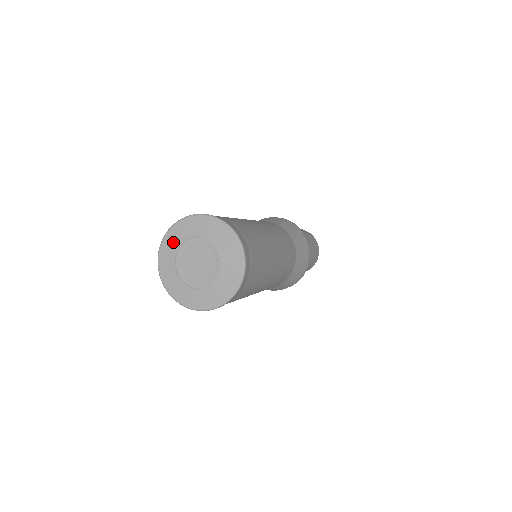
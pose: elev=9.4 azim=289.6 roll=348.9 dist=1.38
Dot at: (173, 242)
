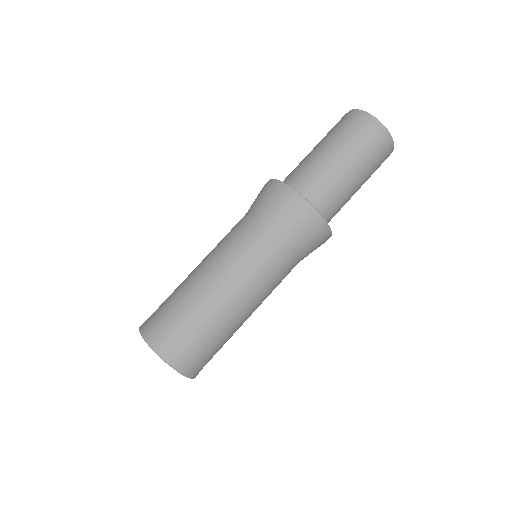
Dot at: occluded
